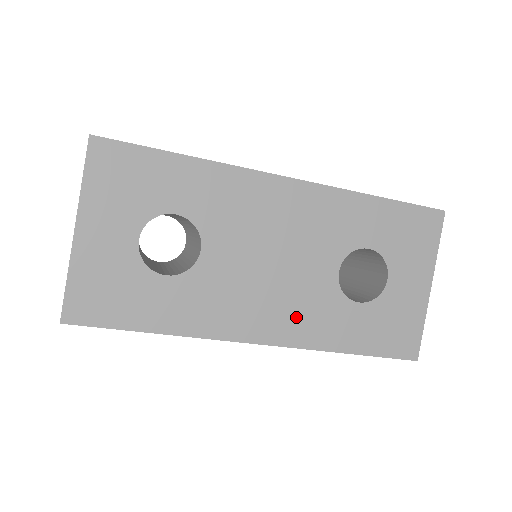
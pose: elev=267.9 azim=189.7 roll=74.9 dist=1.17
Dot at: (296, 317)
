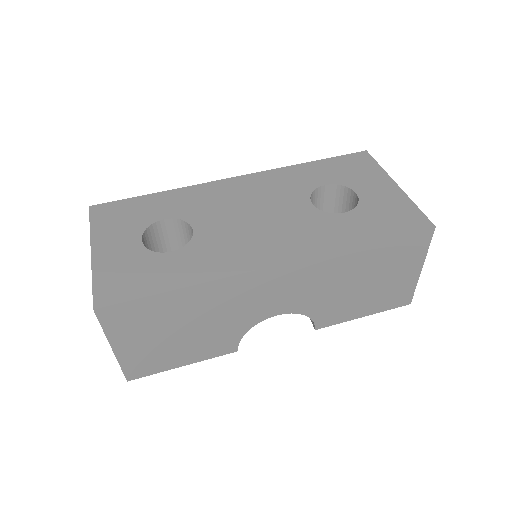
Dot at: (297, 238)
